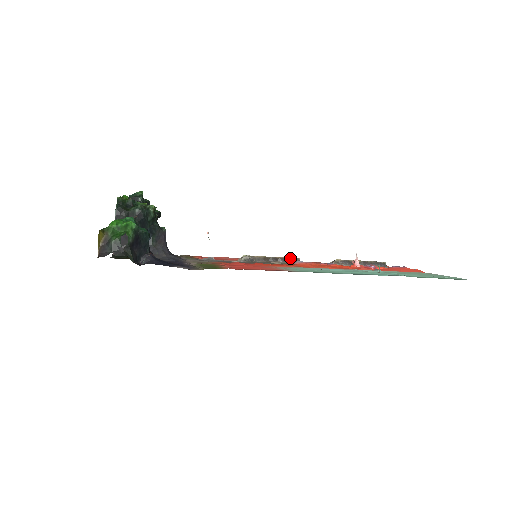
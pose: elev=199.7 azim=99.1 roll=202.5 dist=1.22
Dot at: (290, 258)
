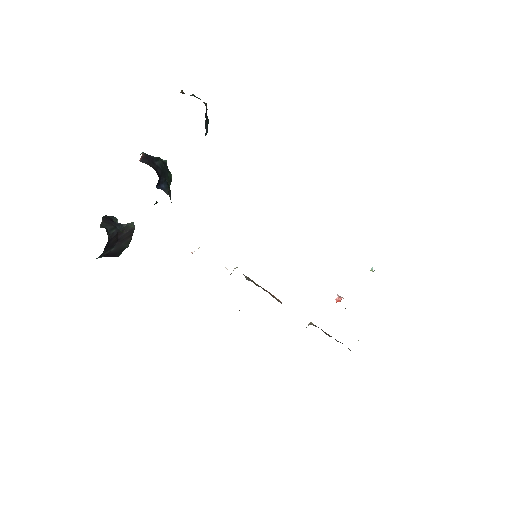
Dot at: (274, 296)
